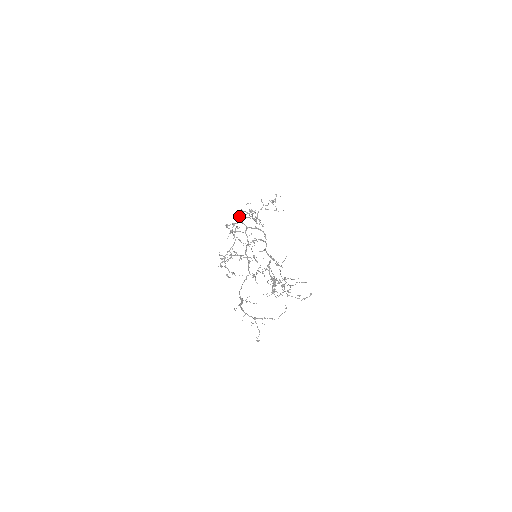
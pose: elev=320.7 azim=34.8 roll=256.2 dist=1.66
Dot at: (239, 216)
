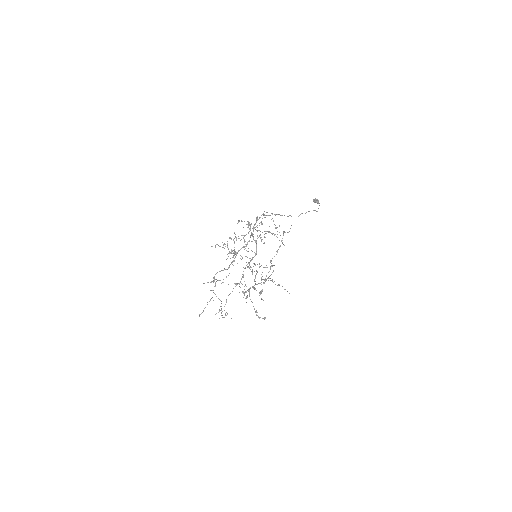
Dot at: (258, 219)
